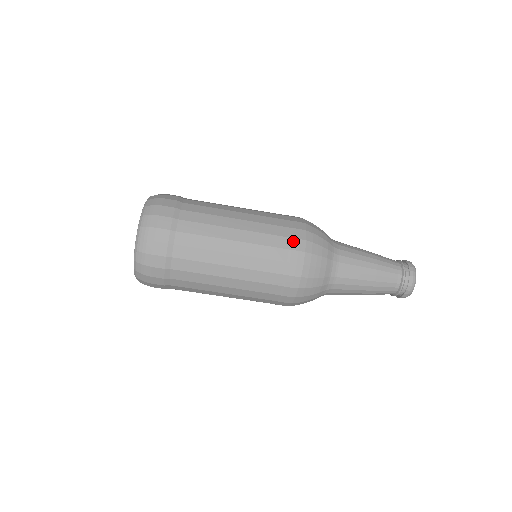
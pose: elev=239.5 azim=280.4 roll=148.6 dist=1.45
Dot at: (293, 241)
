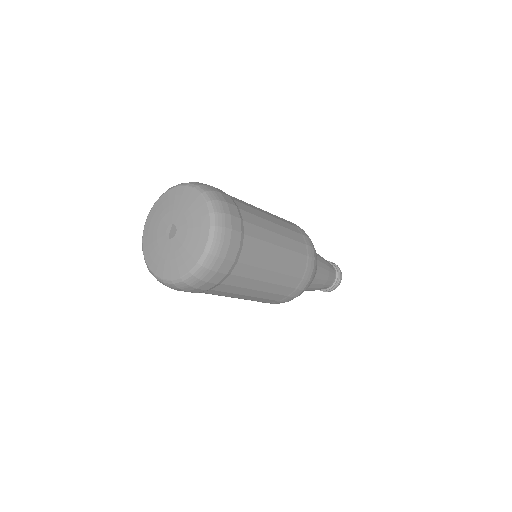
Dot at: (308, 248)
